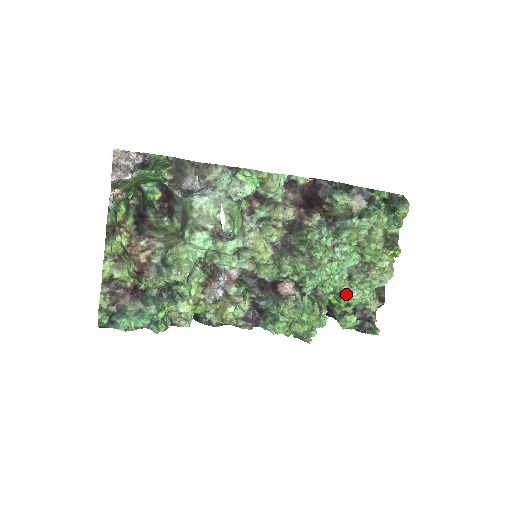
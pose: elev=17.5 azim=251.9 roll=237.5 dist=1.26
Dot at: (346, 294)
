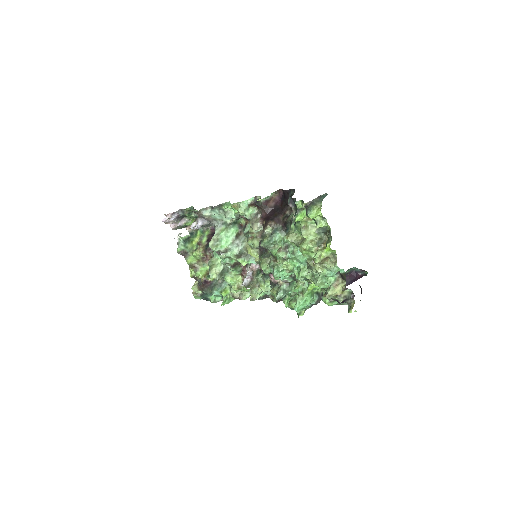
Dot at: (312, 281)
